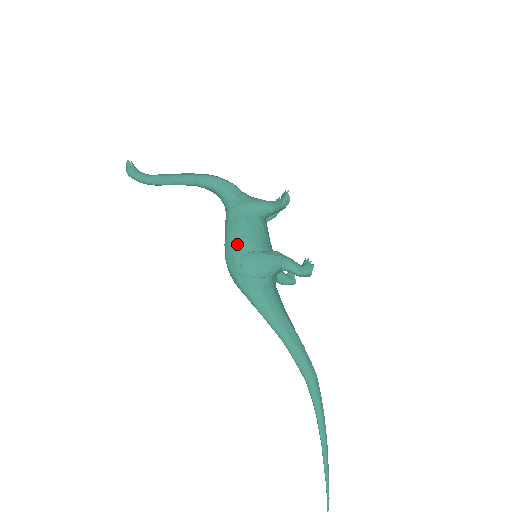
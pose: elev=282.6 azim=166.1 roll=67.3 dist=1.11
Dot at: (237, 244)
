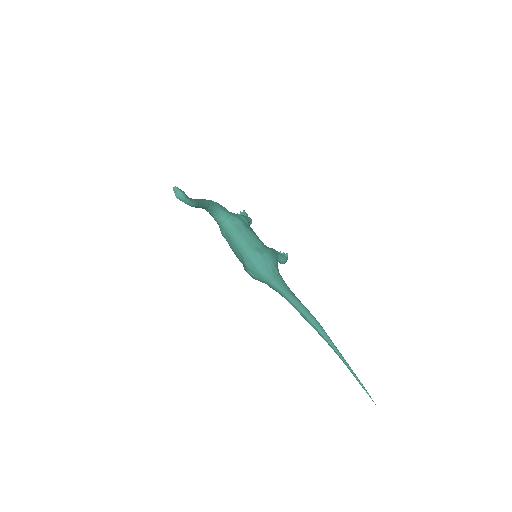
Dot at: (255, 245)
